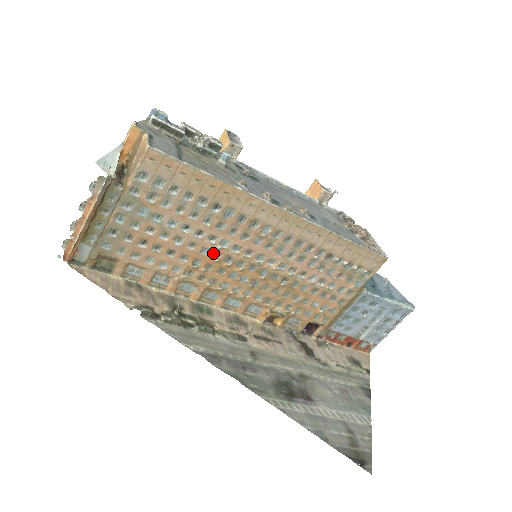
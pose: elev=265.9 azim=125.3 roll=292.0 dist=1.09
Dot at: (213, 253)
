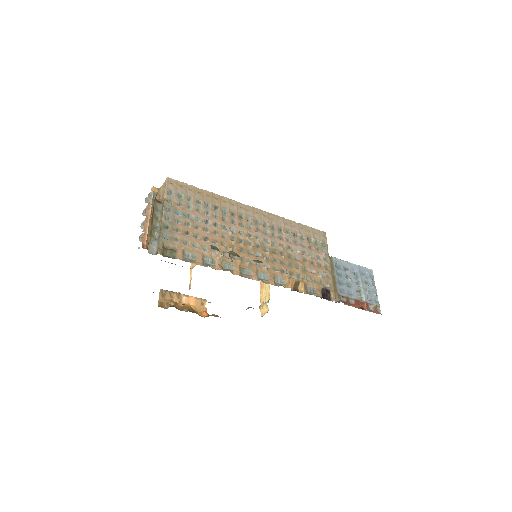
Dot at: (230, 237)
